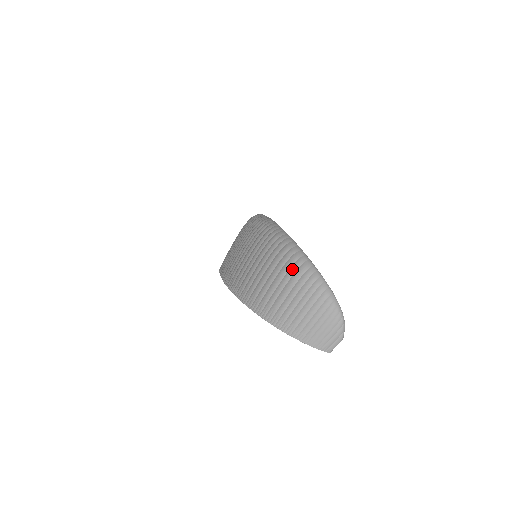
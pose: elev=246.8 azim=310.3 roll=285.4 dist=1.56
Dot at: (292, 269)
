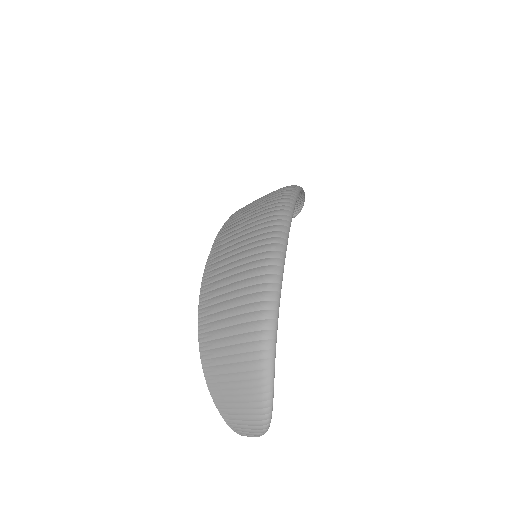
Dot at: (251, 355)
